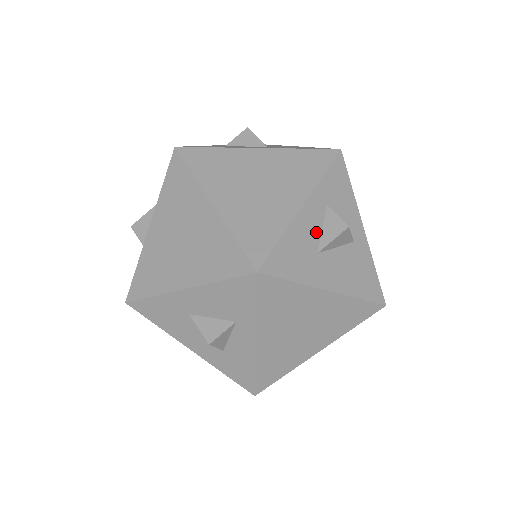
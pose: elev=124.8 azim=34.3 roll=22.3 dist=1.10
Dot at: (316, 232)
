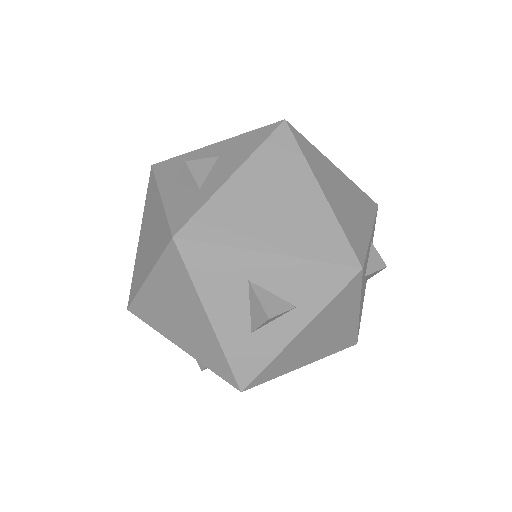
Dot at: (368, 259)
